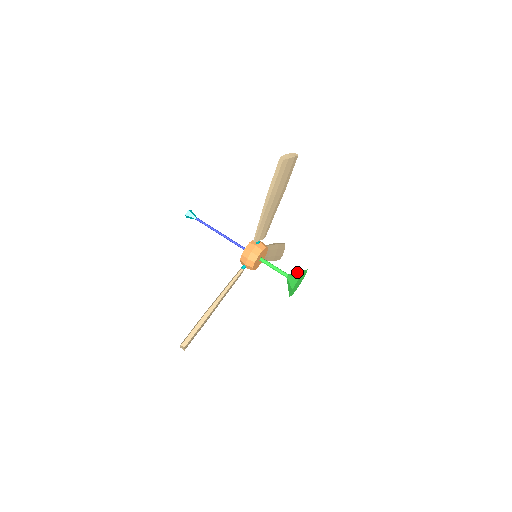
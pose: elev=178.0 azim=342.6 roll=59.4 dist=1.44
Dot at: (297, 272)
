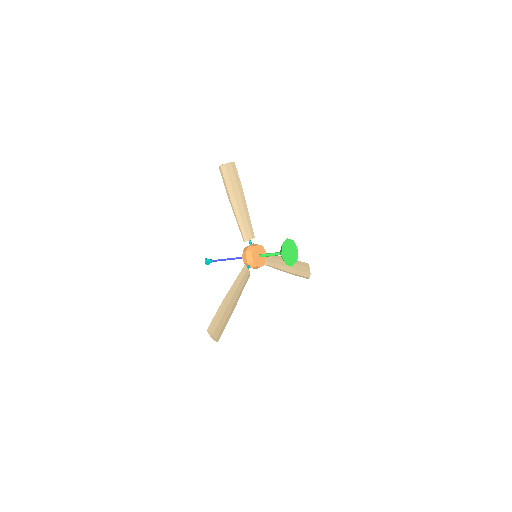
Dot at: occluded
